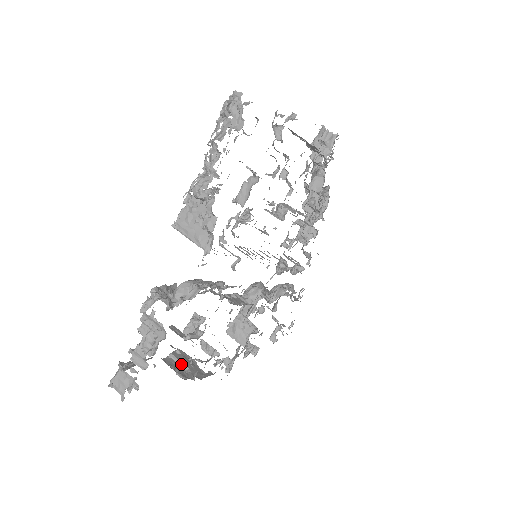
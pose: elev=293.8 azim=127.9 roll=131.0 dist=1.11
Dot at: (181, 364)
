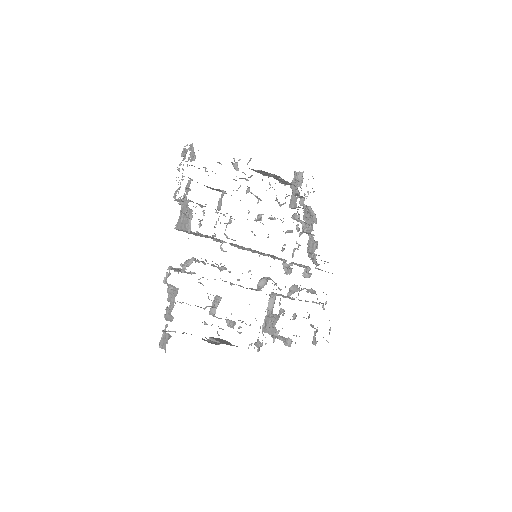
Dot at: (216, 341)
